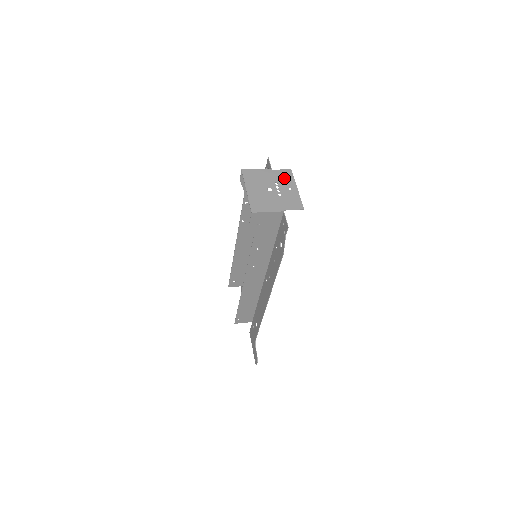
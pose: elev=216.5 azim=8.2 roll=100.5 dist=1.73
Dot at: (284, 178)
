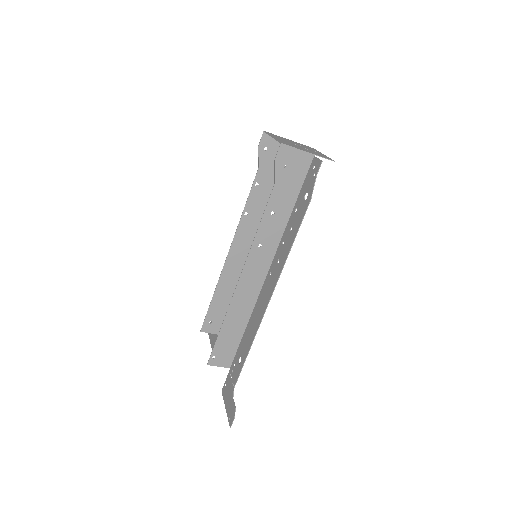
Dot at: (308, 147)
